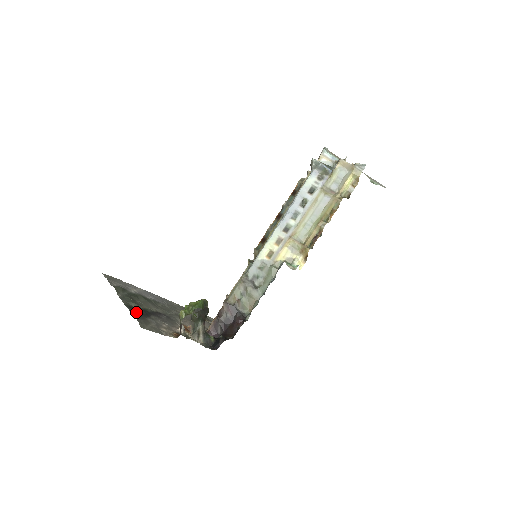
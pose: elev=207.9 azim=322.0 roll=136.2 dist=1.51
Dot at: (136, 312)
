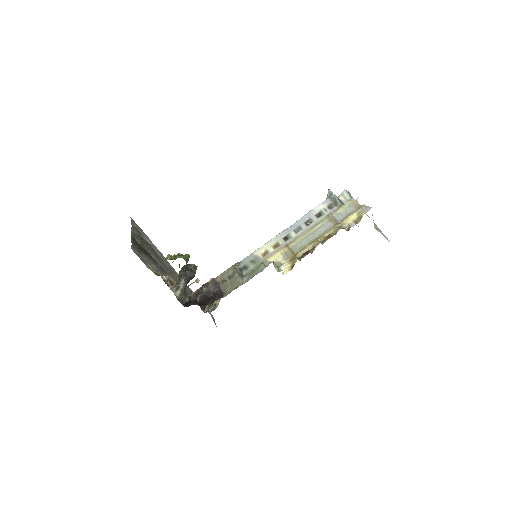
Dot at: (136, 243)
